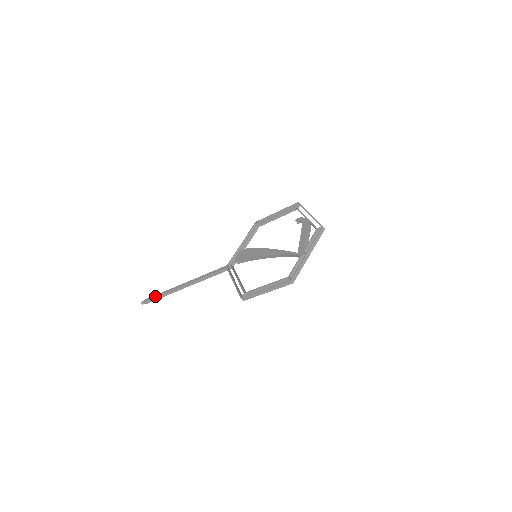
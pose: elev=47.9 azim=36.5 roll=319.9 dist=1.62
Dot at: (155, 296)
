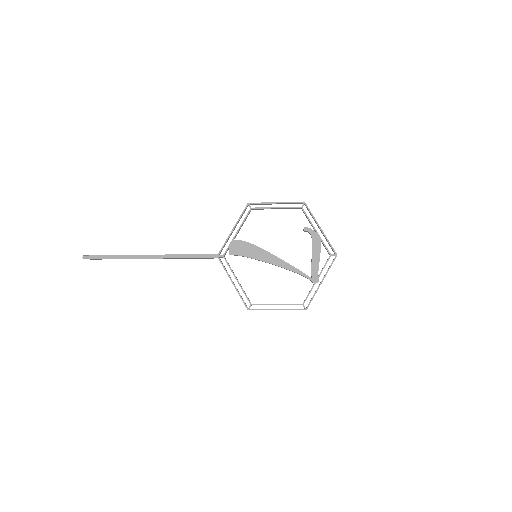
Dot at: (107, 257)
